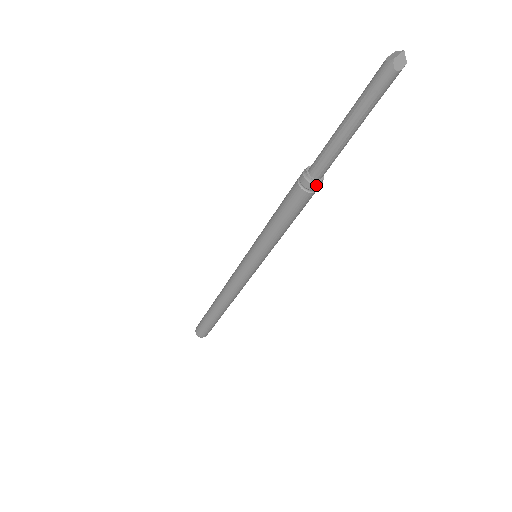
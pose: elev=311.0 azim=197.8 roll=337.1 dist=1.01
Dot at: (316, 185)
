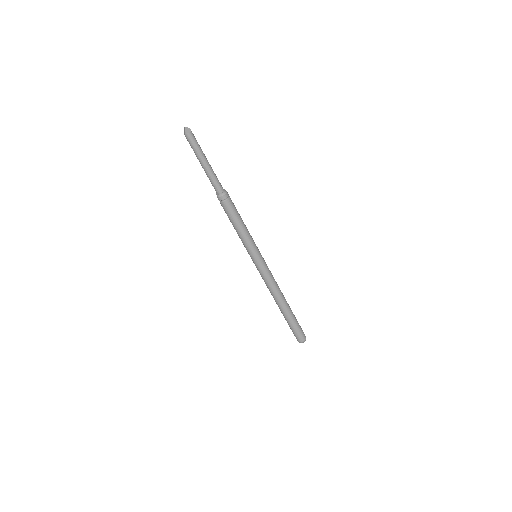
Dot at: (225, 194)
